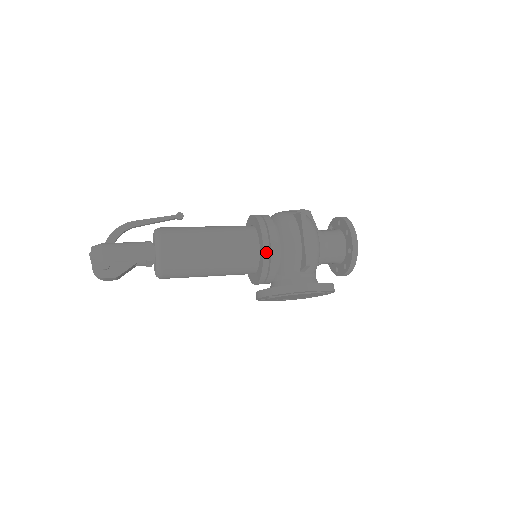
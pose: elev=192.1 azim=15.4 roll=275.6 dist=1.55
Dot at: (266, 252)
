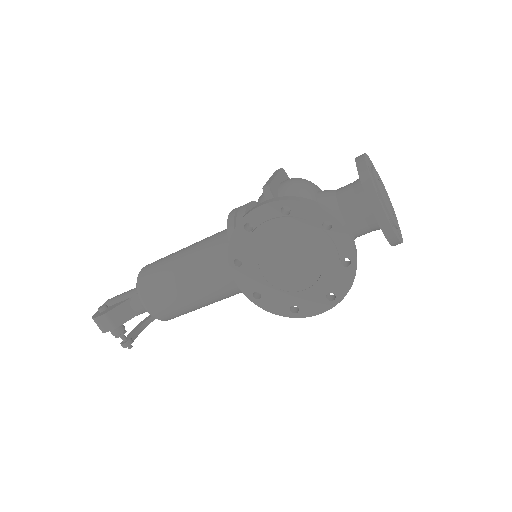
Dot at: (231, 216)
